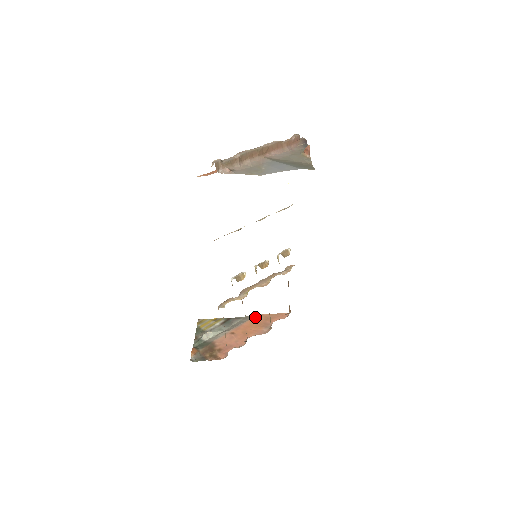
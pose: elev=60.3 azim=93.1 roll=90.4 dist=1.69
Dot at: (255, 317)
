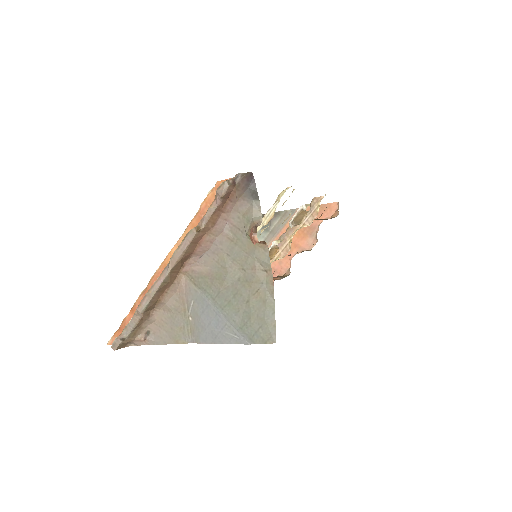
Dot at: occluded
